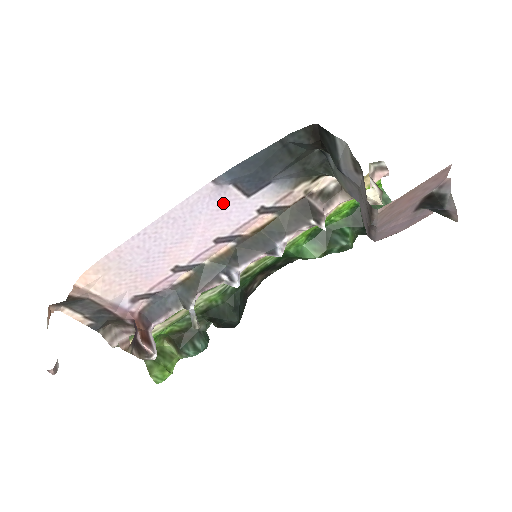
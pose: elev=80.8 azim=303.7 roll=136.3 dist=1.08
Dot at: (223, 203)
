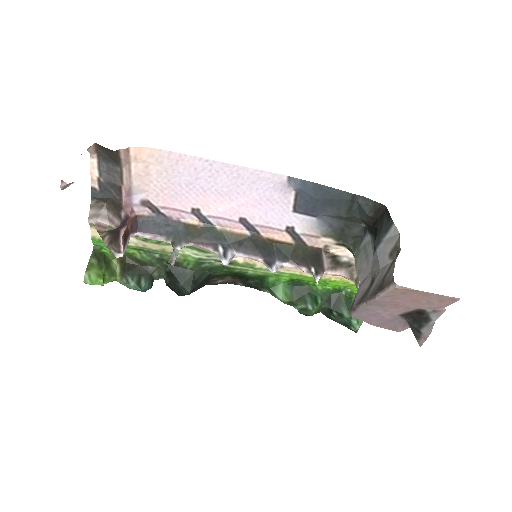
Dot at: (276, 198)
